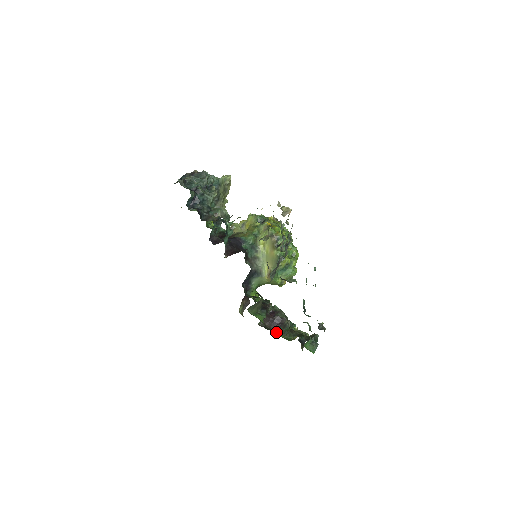
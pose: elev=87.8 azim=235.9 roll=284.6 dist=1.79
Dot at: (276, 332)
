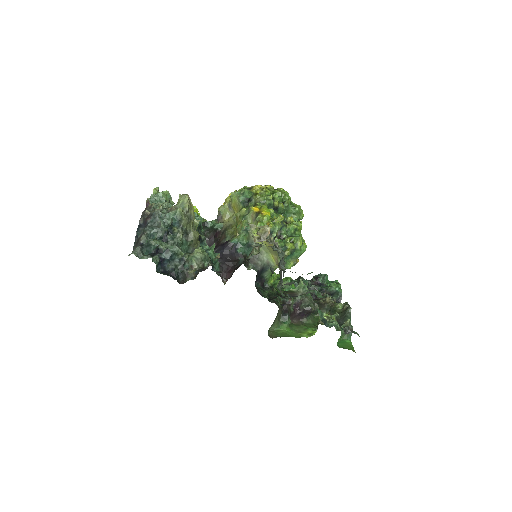
Dot at: (307, 322)
